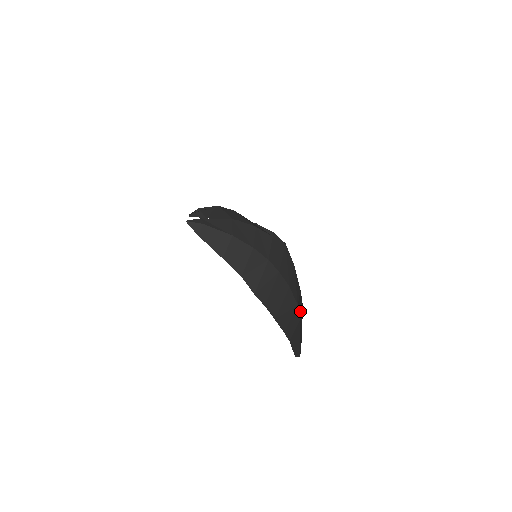
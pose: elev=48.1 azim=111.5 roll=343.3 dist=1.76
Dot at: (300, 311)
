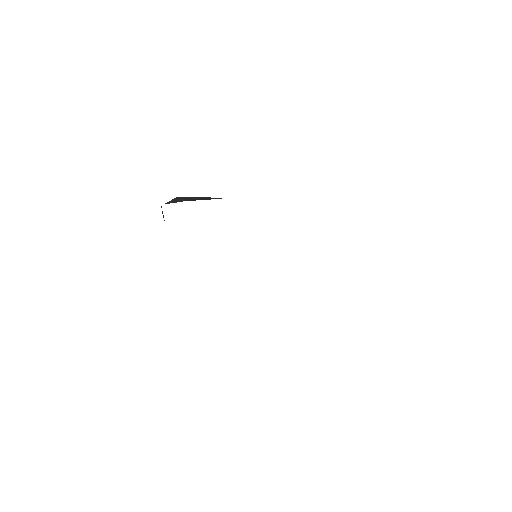
Dot at: occluded
